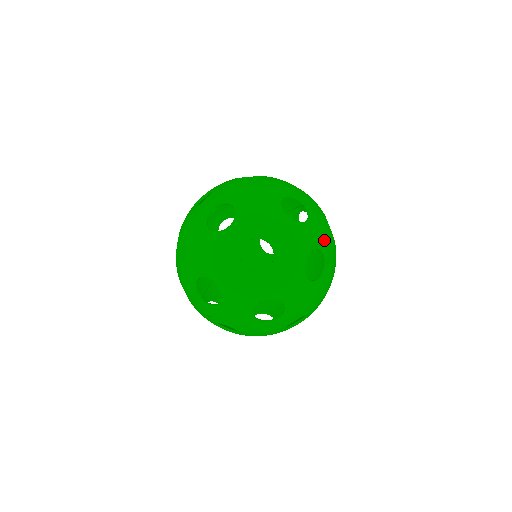
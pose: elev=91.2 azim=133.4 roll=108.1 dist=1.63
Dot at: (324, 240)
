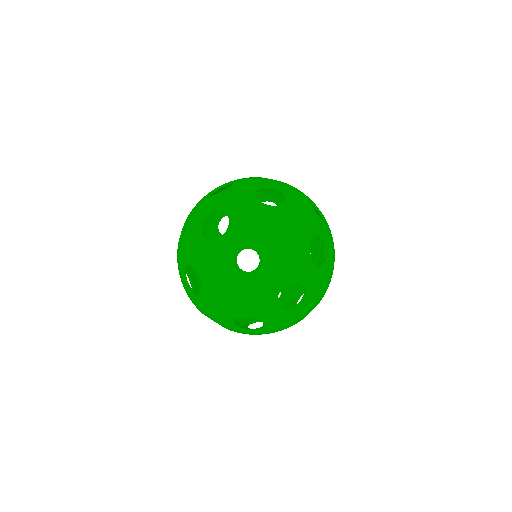
Dot at: (291, 191)
